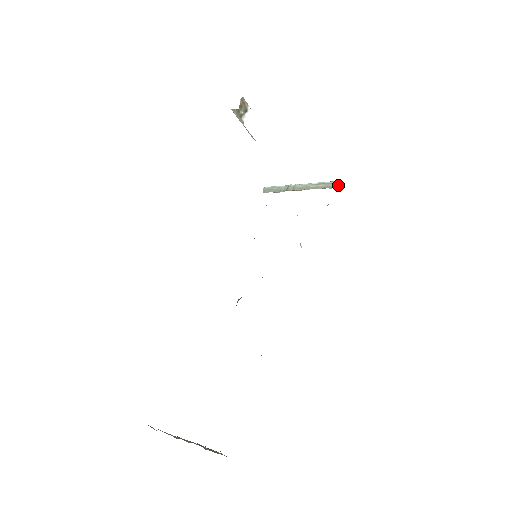
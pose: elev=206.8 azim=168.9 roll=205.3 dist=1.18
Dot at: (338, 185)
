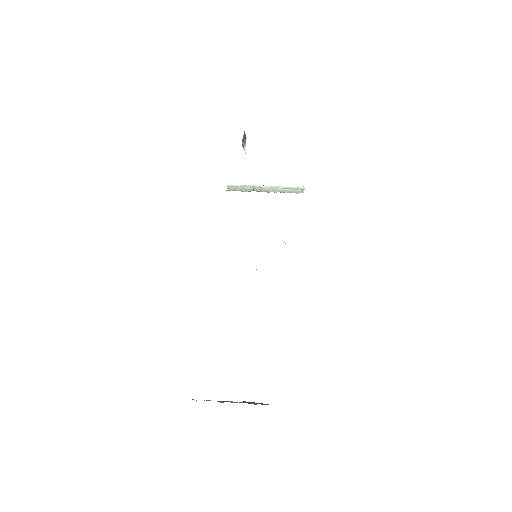
Dot at: occluded
